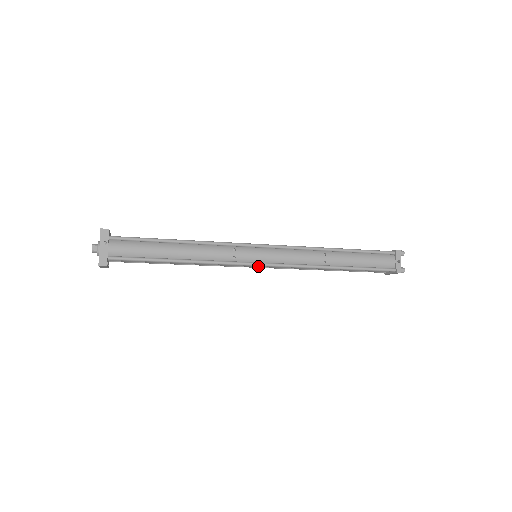
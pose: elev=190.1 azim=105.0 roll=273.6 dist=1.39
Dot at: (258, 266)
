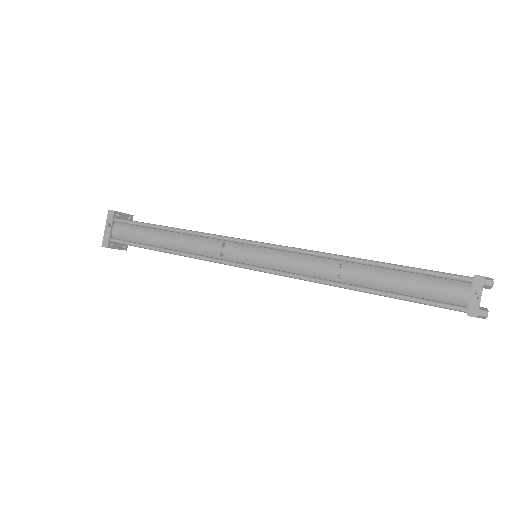
Dot at: occluded
